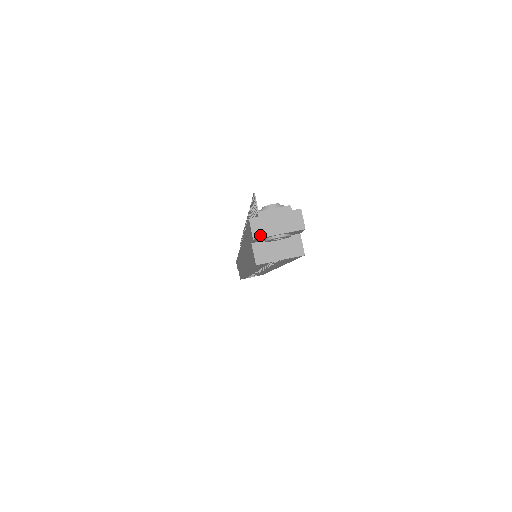
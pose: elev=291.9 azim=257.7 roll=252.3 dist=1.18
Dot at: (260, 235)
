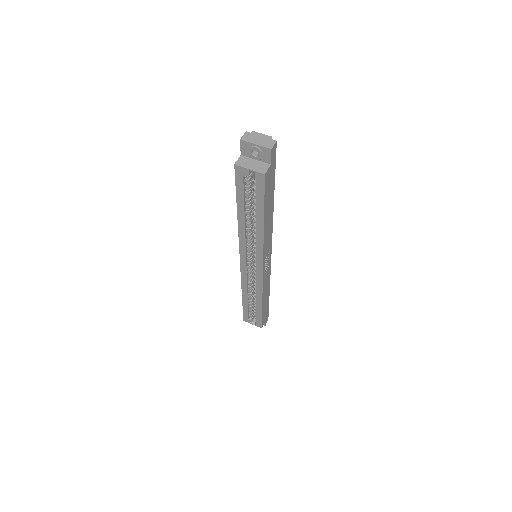
Dot at: (245, 140)
